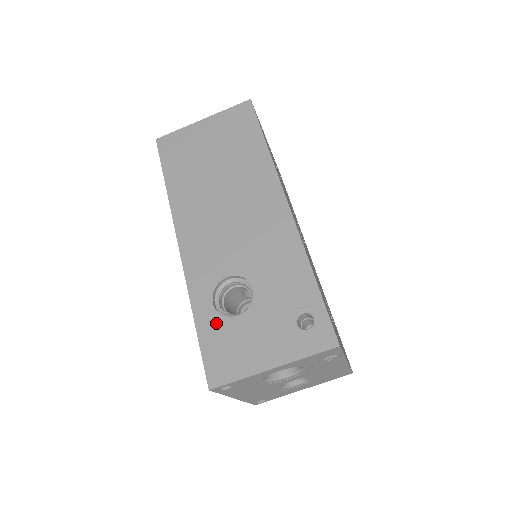
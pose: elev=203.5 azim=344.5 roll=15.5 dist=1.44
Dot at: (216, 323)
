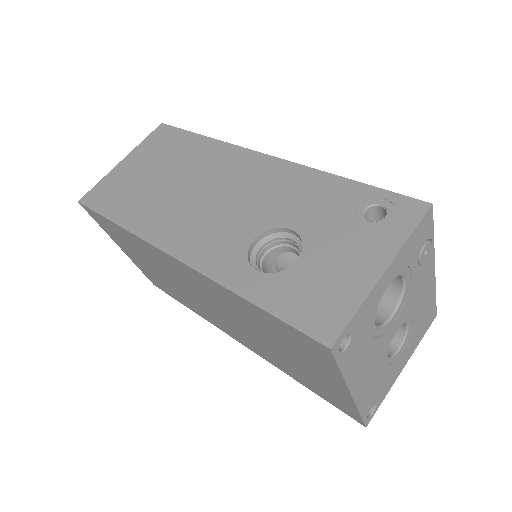
Dot at: (277, 284)
